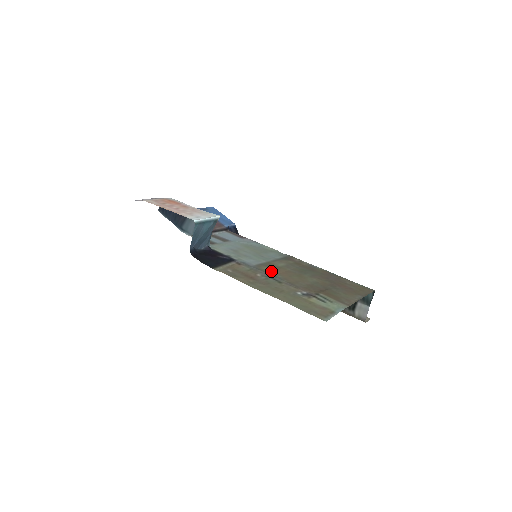
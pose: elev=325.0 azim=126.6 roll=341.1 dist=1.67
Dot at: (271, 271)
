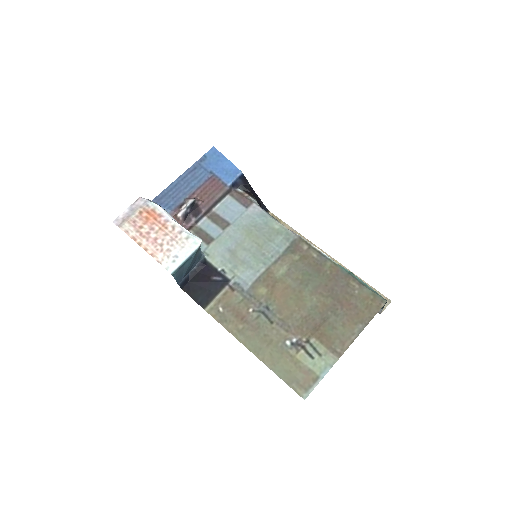
Dot at: (266, 296)
